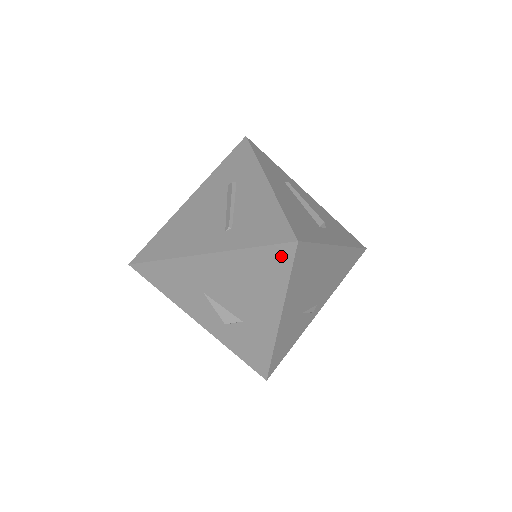
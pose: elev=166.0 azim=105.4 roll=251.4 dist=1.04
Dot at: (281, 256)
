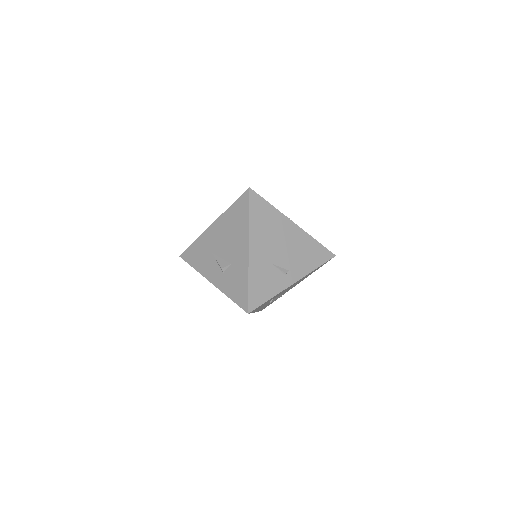
Dot at: (244, 201)
